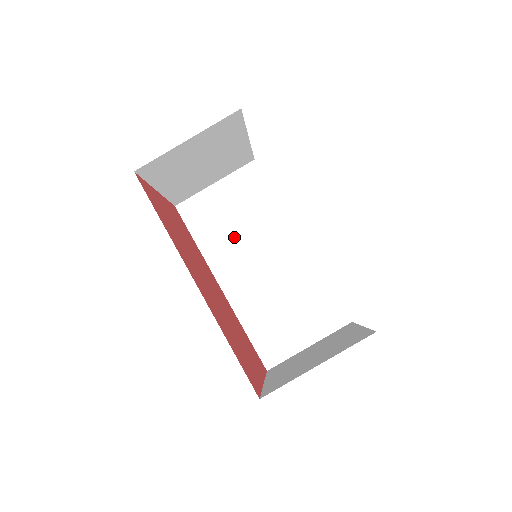
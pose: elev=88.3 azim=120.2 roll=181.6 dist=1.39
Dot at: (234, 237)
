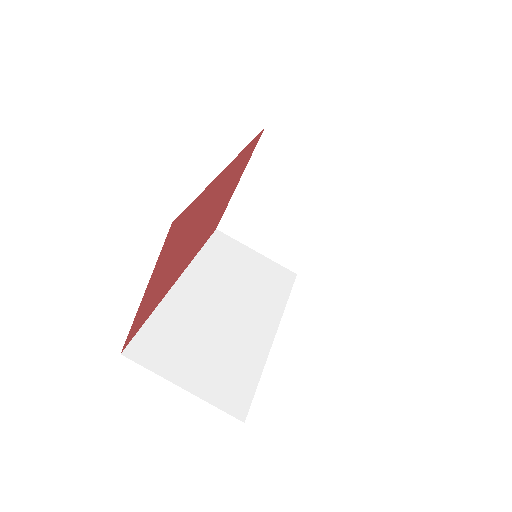
Dot at: (230, 277)
